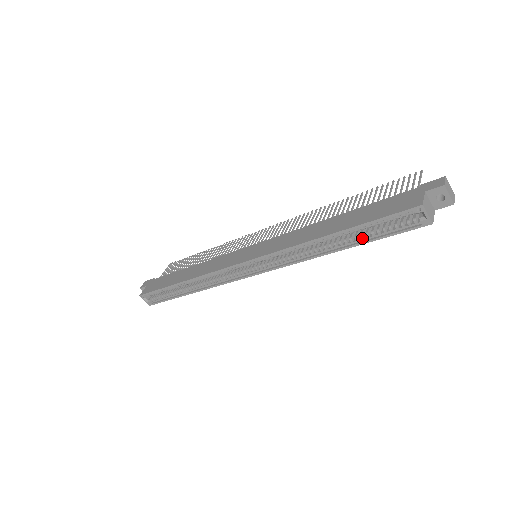
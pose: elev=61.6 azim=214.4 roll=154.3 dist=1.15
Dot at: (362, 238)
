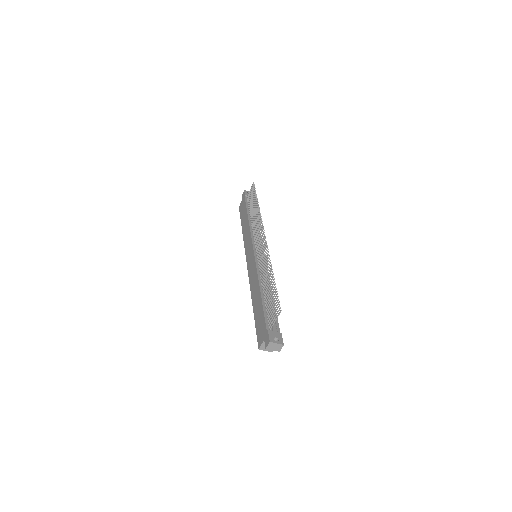
Dot at: occluded
